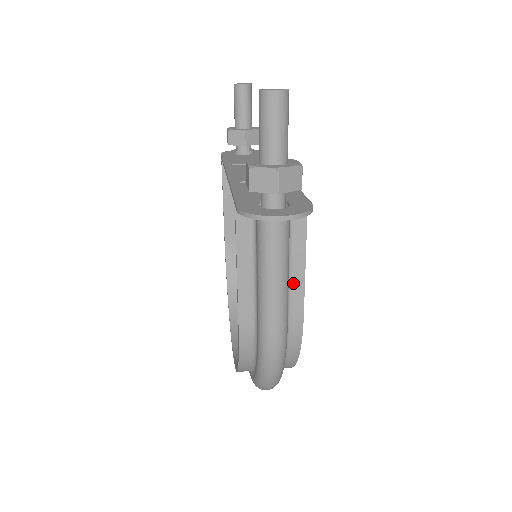
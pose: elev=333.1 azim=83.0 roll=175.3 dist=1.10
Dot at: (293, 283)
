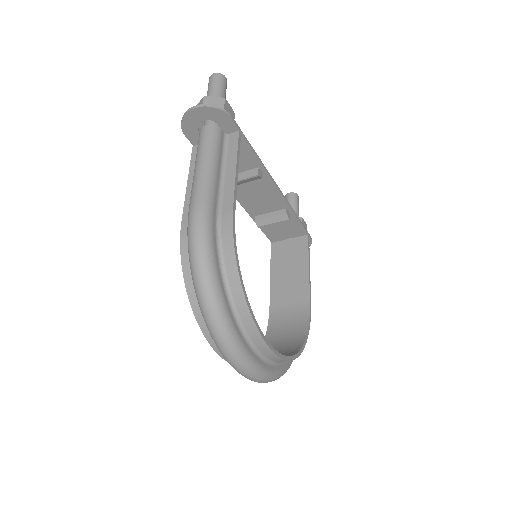
Dot at: (226, 184)
